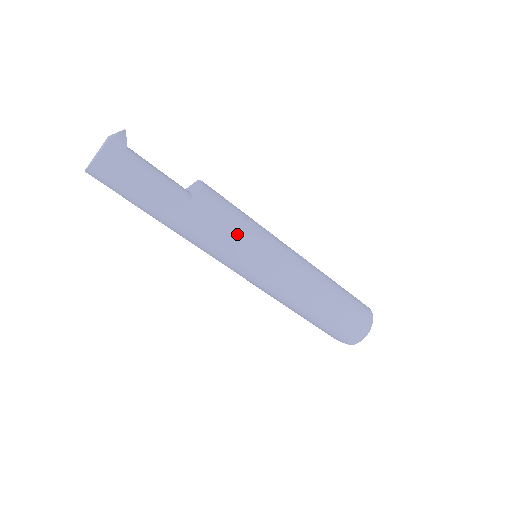
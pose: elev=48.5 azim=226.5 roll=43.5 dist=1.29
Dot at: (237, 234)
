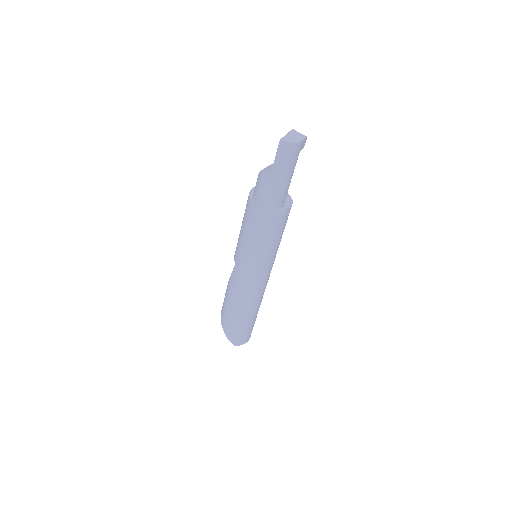
Dot at: occluded
